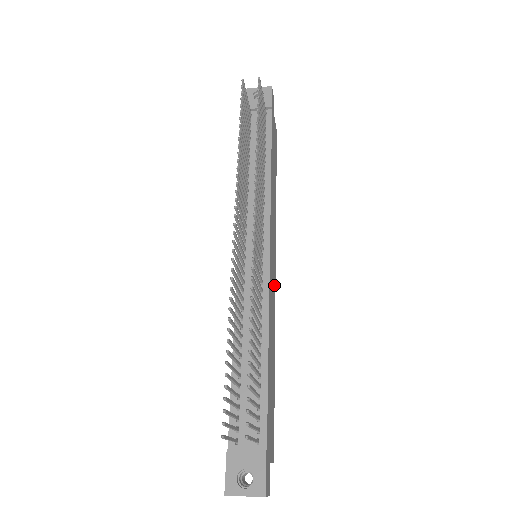
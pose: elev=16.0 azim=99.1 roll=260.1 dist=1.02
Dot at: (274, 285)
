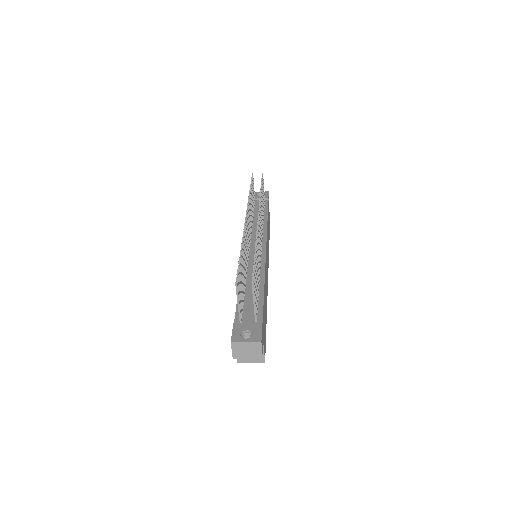
Dot at: (267, 277)
